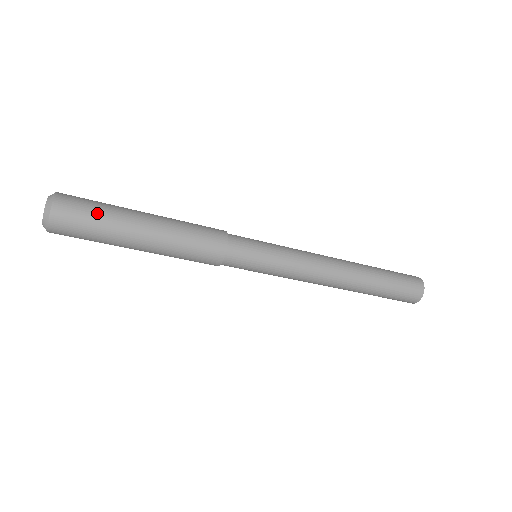
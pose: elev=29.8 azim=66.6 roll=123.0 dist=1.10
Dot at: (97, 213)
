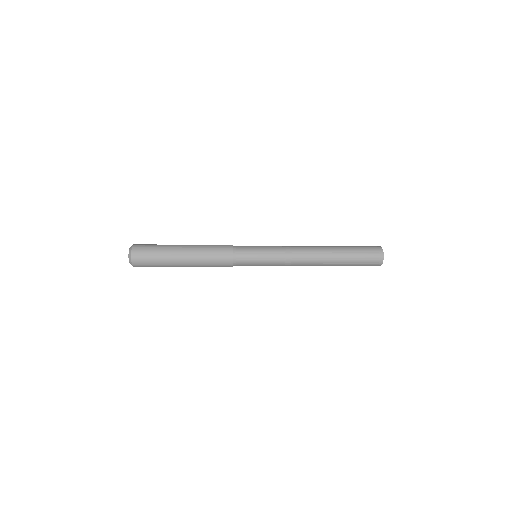
Dot at: (155, 252)
